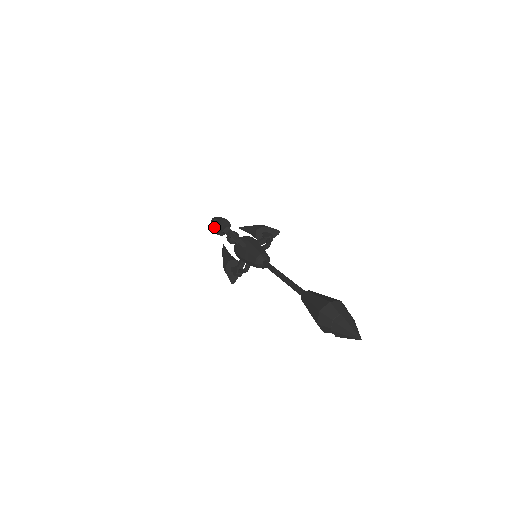
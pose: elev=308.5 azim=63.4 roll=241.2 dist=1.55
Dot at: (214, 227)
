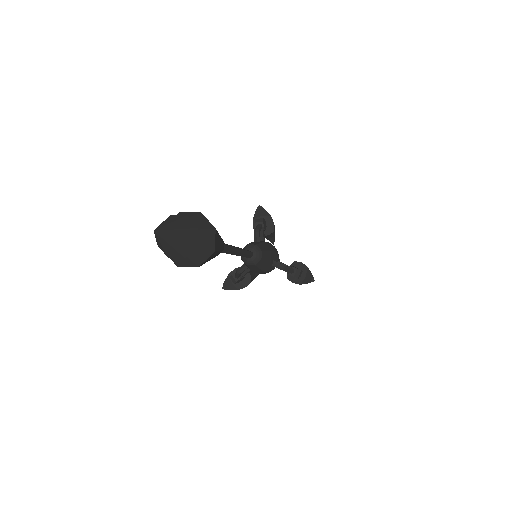
Dot at: (255, 216)
